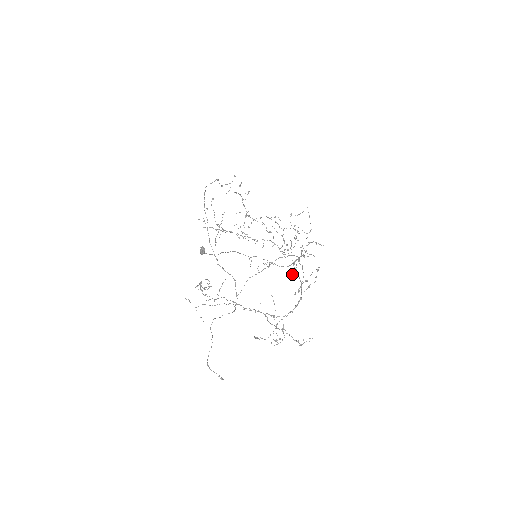
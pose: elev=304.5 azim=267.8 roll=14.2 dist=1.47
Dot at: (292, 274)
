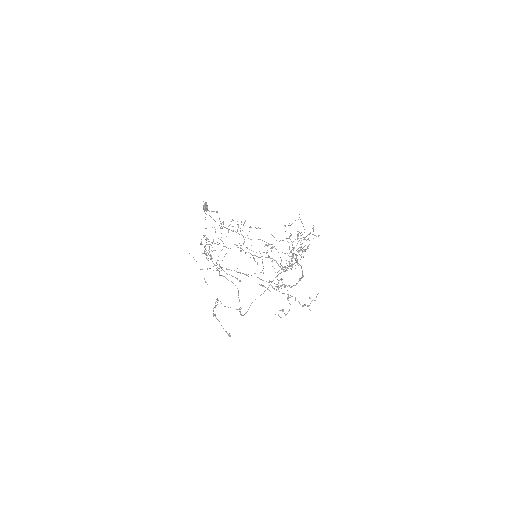
Dot at: occluded
